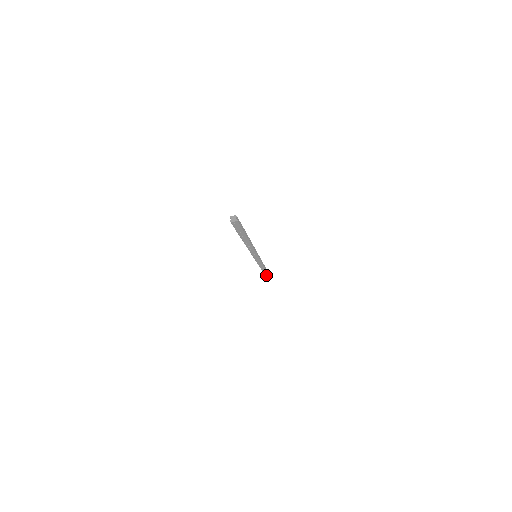
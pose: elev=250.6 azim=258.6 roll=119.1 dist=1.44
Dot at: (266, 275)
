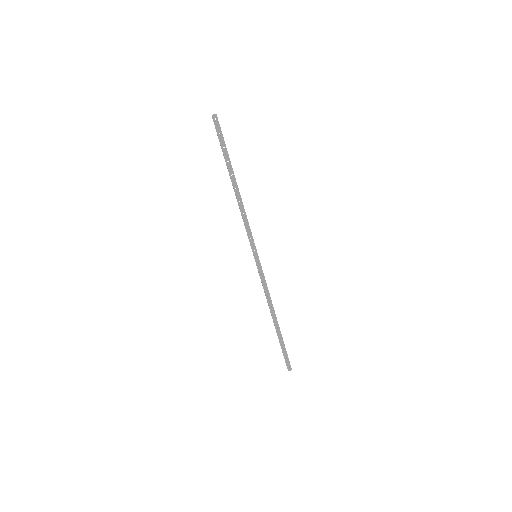
Dot at: (288, 368)
